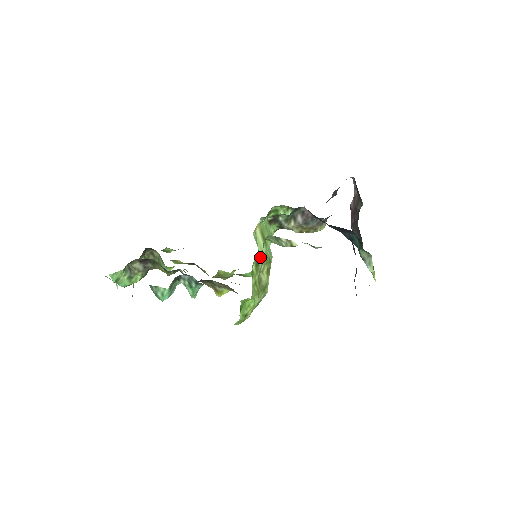
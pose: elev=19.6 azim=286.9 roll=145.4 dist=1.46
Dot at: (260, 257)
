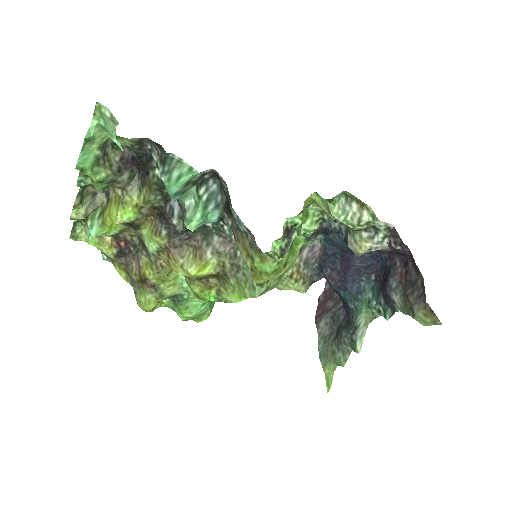
Dot at: (300, 229)
